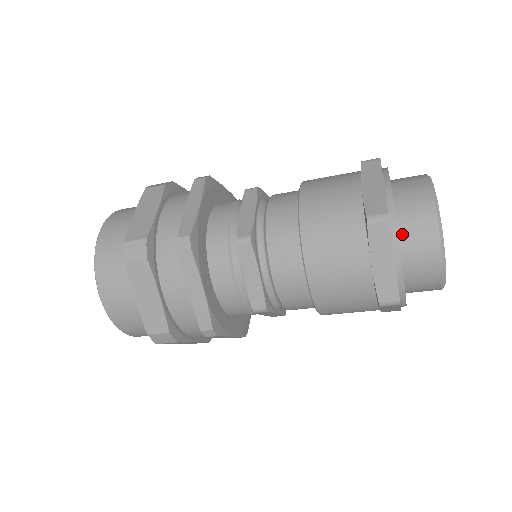
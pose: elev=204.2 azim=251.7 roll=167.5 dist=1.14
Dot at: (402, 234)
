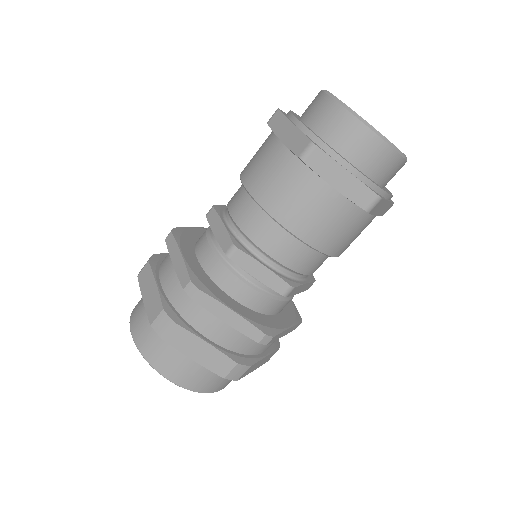
Dot at: (303, 117)
